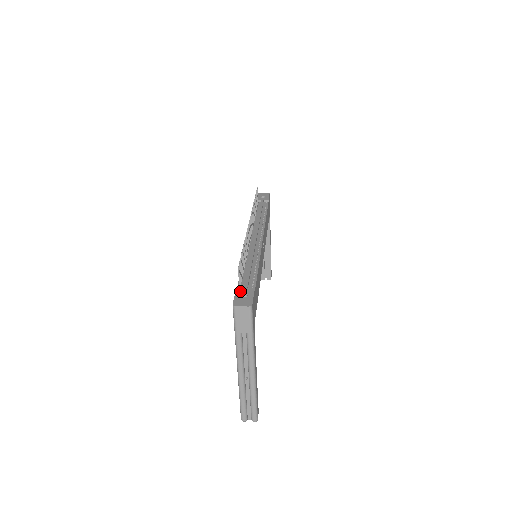
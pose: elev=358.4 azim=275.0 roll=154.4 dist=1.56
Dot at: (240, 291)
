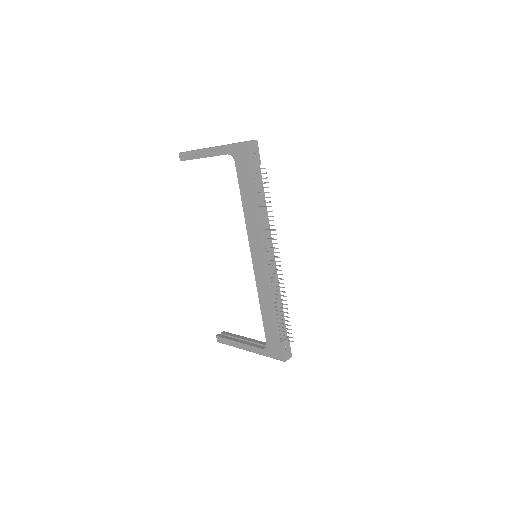
Dot at: (284, 345)
